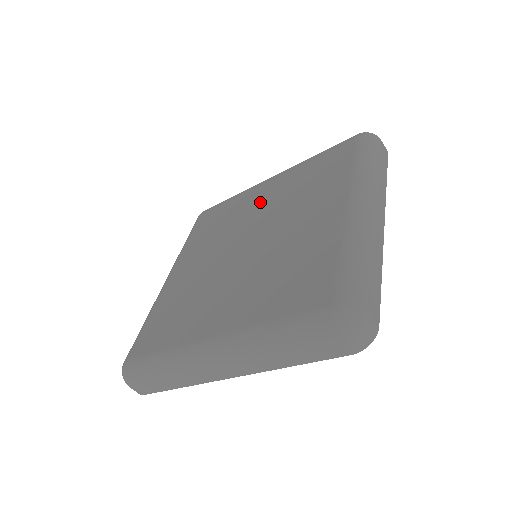
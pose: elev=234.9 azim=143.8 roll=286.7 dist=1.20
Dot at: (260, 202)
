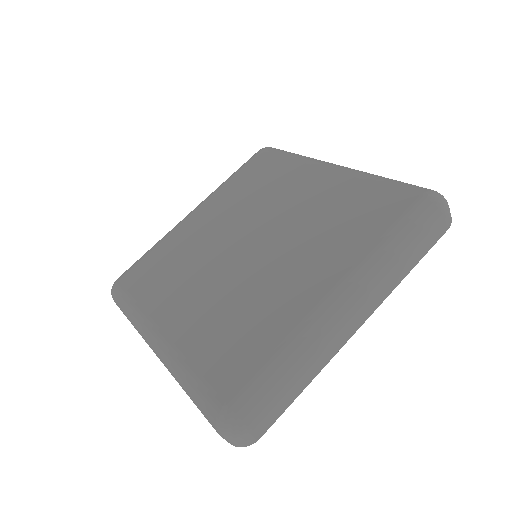
Dot at: (296, 196)
